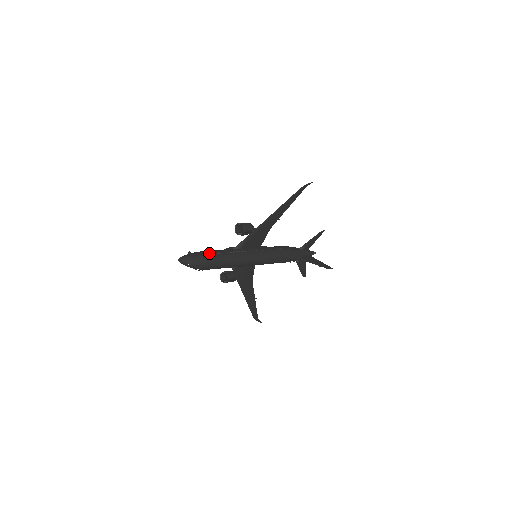
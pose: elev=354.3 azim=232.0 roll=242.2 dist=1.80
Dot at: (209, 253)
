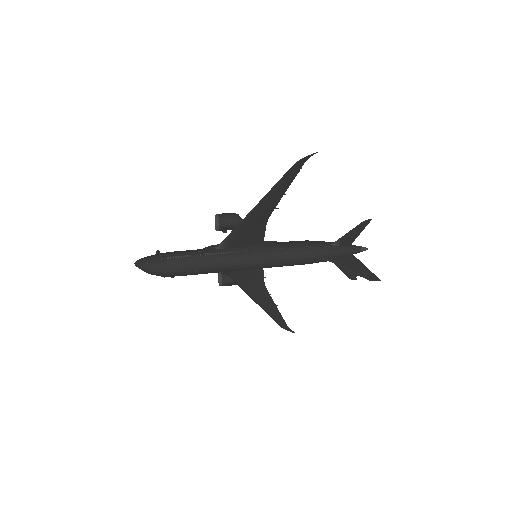
Dot at: (172, 256)
